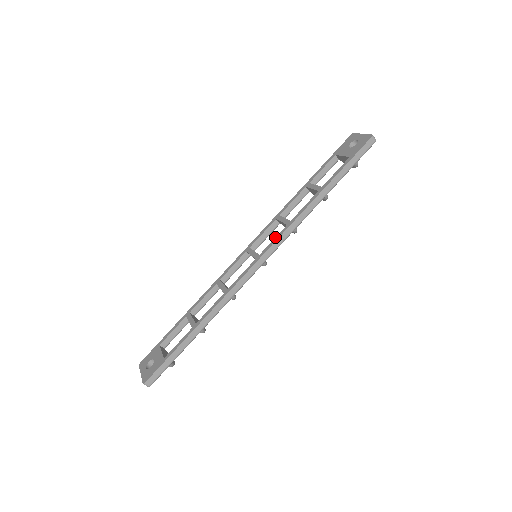
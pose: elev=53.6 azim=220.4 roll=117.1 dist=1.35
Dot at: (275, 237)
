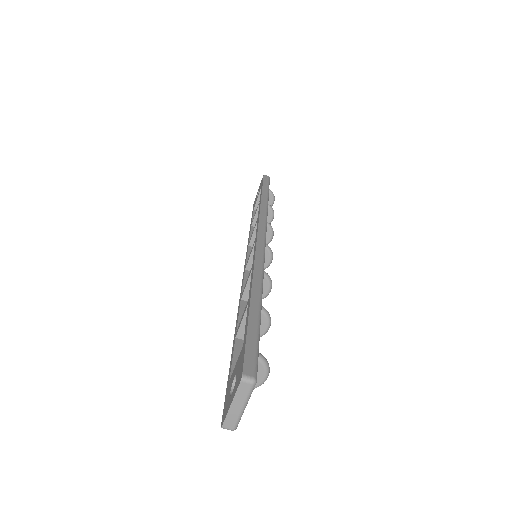
Dot at: occluded
